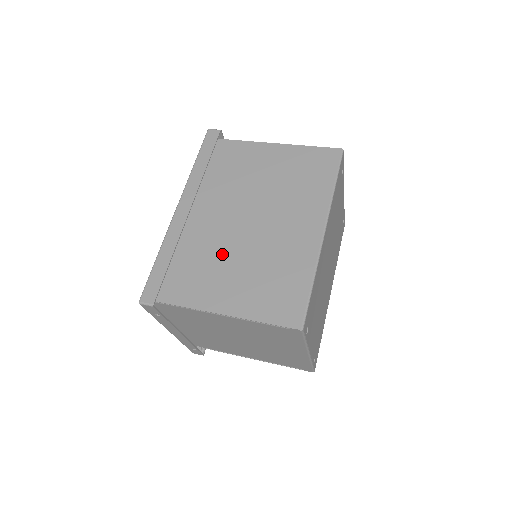
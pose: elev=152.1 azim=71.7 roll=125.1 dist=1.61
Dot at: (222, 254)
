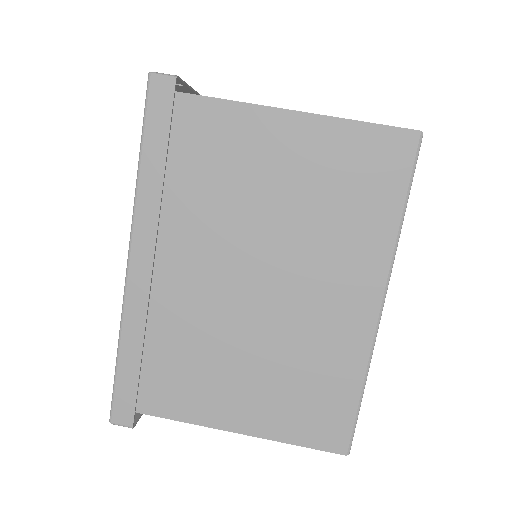
Dot at: (220, 342)
